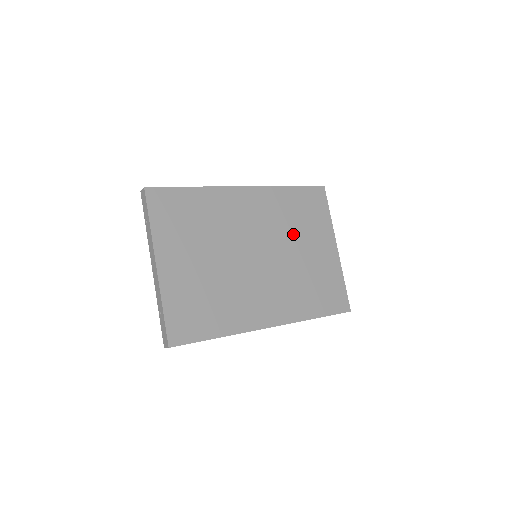
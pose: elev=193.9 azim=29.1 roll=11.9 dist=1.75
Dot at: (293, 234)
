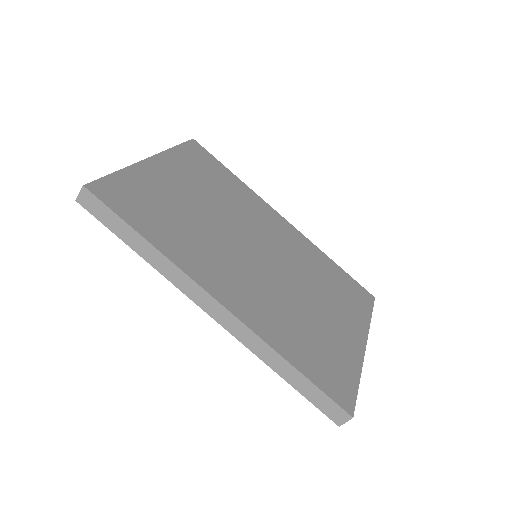
Dot at: (314, 284)
